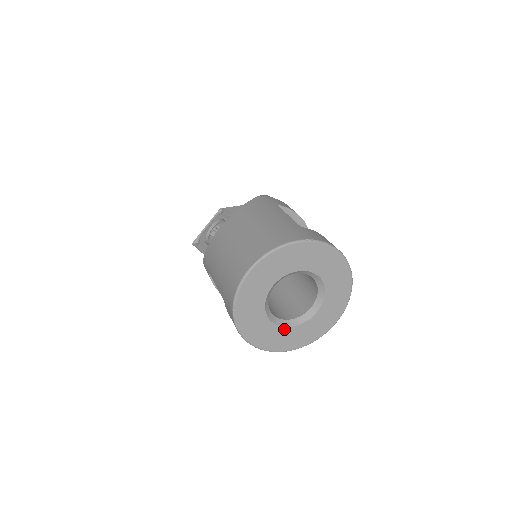
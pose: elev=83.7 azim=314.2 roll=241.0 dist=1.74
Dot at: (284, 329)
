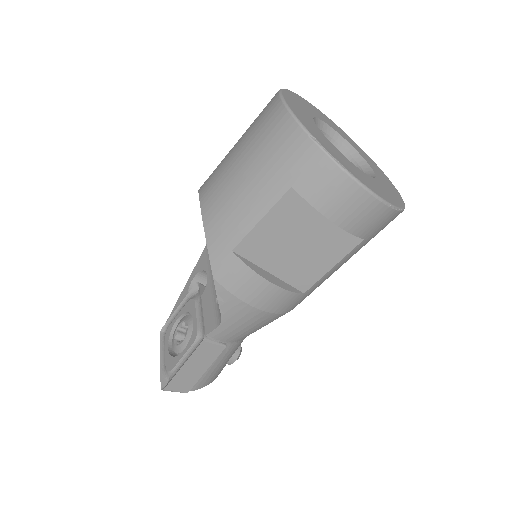
Dot at: (371, 179)
